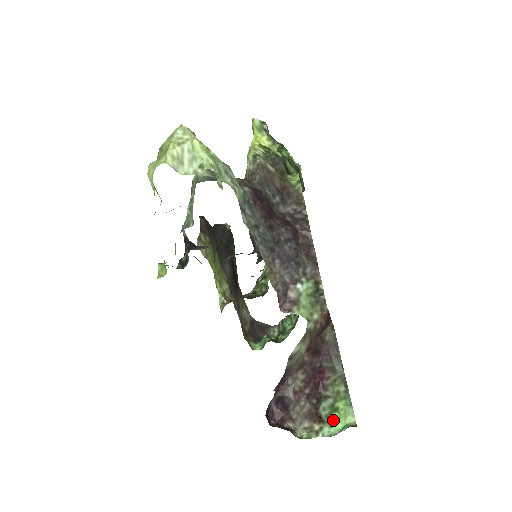
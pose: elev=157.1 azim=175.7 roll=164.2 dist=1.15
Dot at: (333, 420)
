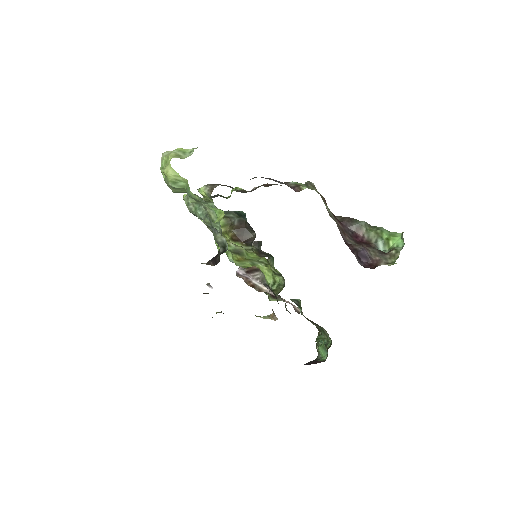
Dot at: (394, 245)
